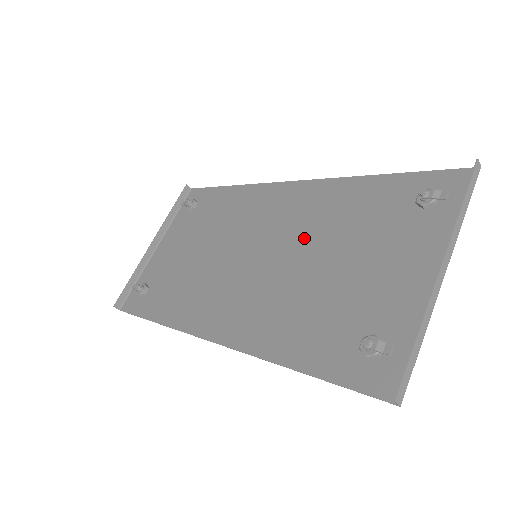
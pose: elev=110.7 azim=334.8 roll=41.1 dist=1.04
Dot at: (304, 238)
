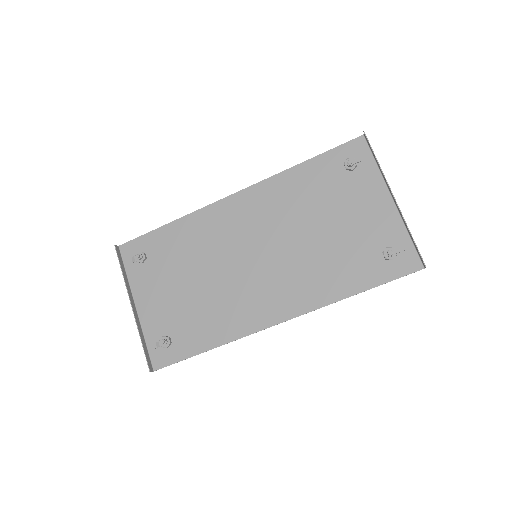
Dot at: (285, 225)
